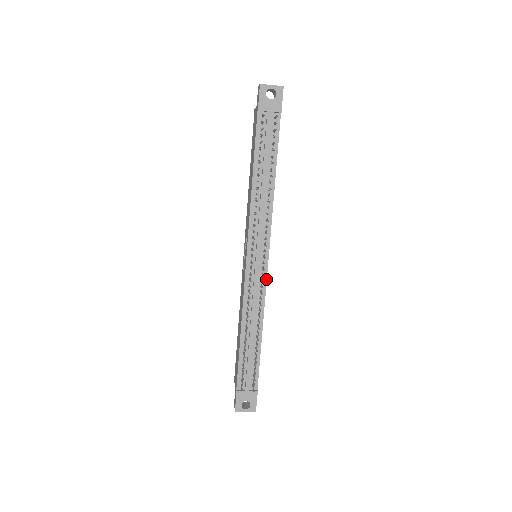
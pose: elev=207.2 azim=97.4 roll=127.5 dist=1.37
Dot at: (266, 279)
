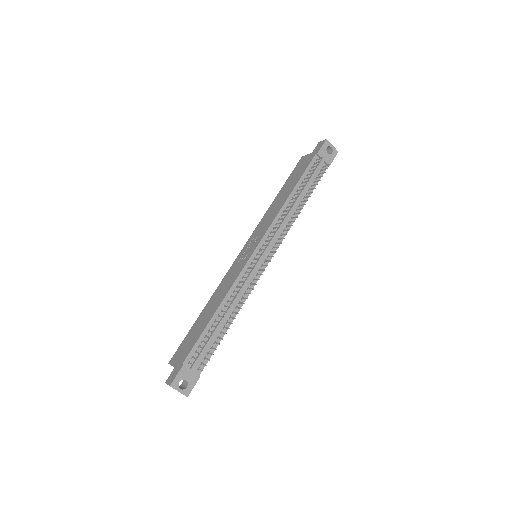
Dot at: occluded
